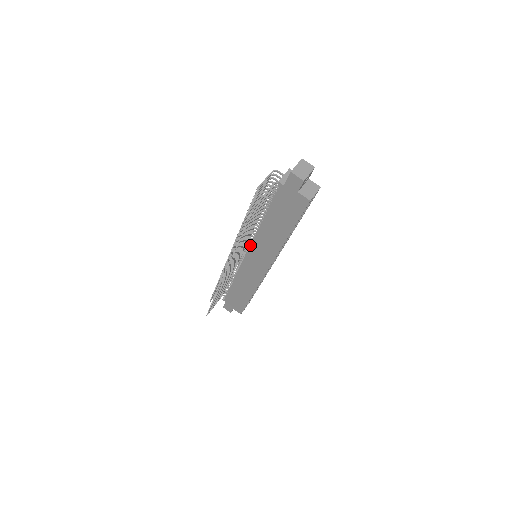
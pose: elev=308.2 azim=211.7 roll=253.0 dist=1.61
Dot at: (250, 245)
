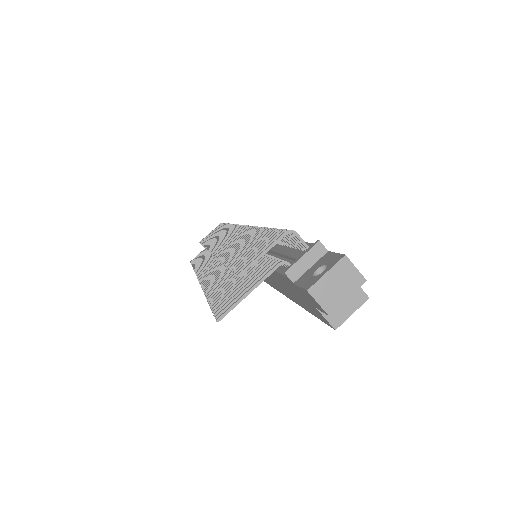
Dot at: occluded
